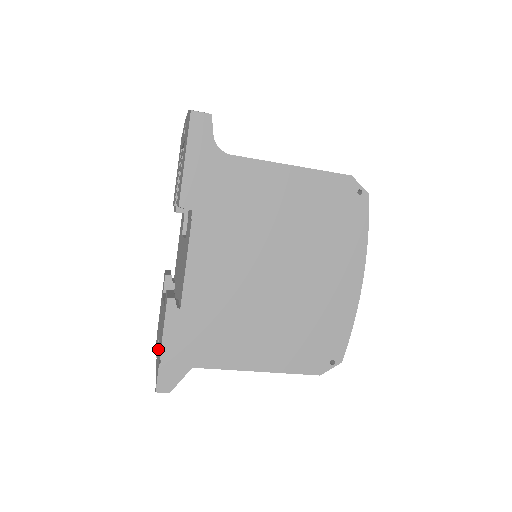
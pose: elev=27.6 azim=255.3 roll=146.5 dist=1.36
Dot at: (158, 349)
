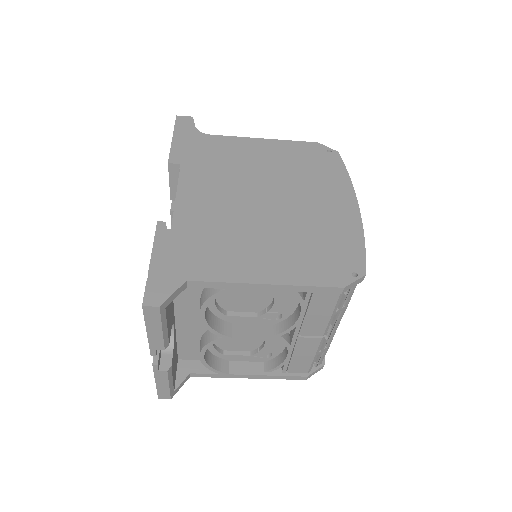
Dot at: occluded
